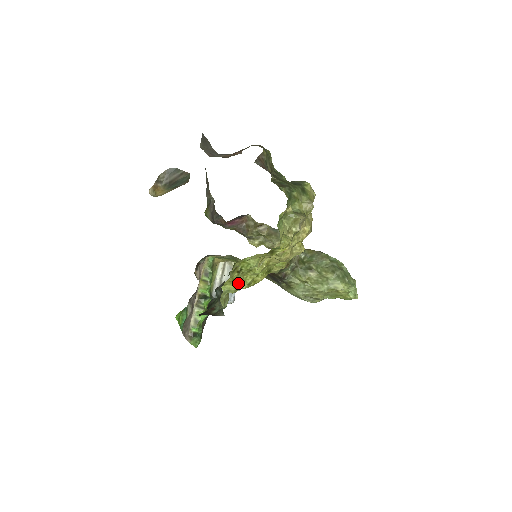
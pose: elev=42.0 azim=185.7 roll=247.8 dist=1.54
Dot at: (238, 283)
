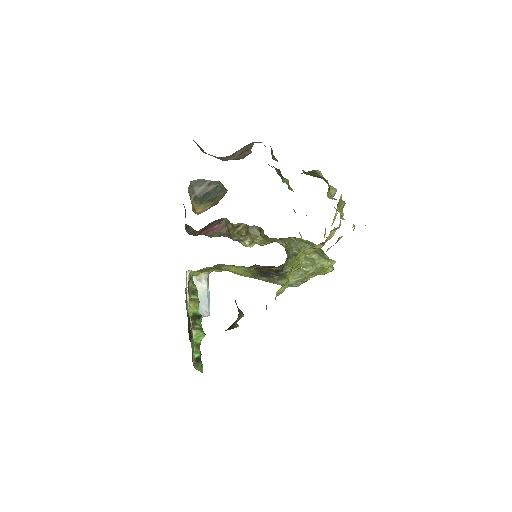
Dot at: (288, 283)
